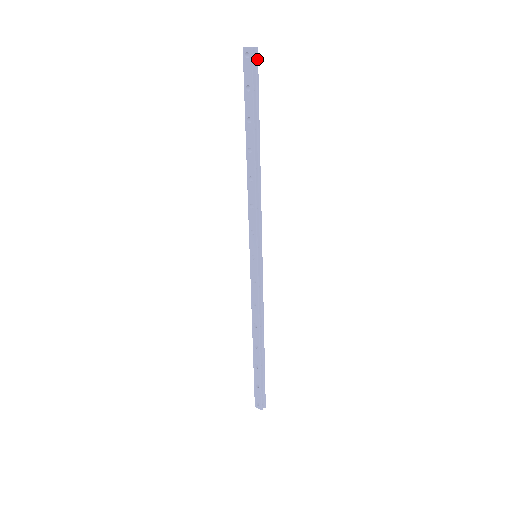
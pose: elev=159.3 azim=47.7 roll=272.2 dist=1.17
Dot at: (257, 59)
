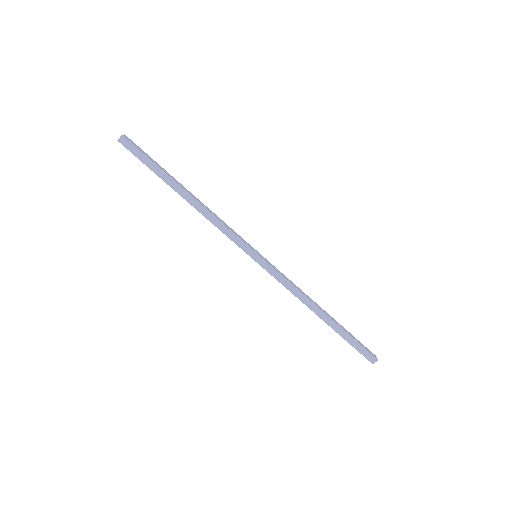
Dot at: (128, 142)
